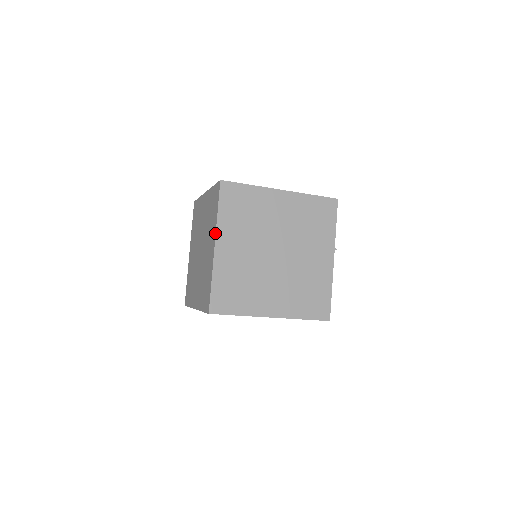
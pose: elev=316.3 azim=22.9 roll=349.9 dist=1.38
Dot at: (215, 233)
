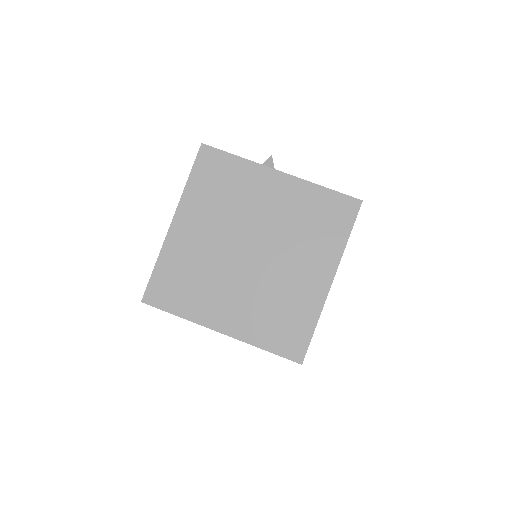
Dot at: occluded
